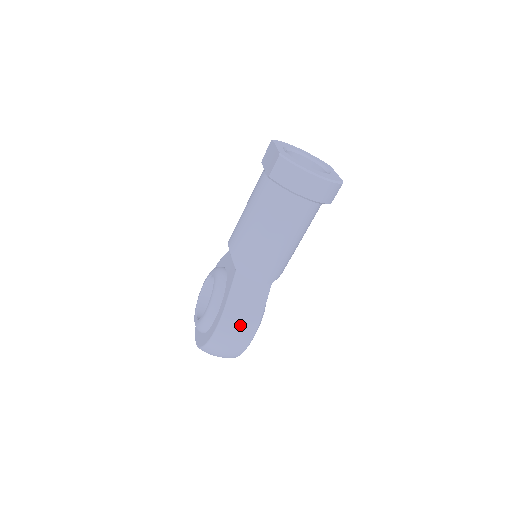
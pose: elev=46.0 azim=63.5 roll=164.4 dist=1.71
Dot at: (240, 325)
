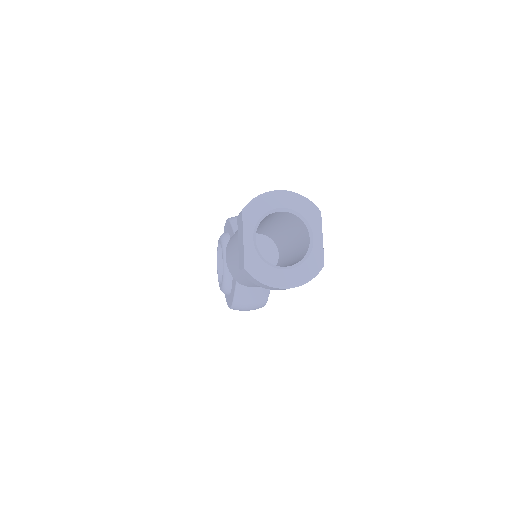
Dot at: (249, 308)
